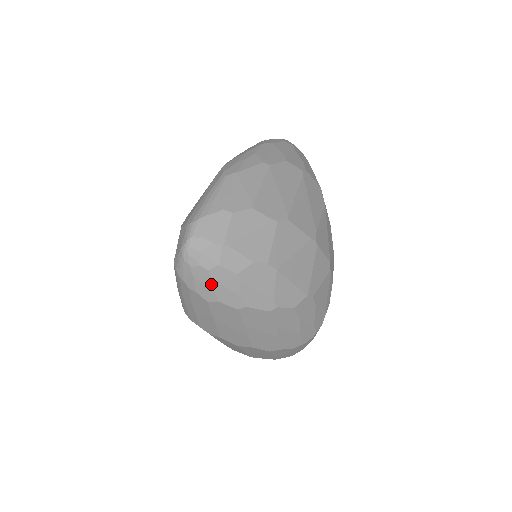
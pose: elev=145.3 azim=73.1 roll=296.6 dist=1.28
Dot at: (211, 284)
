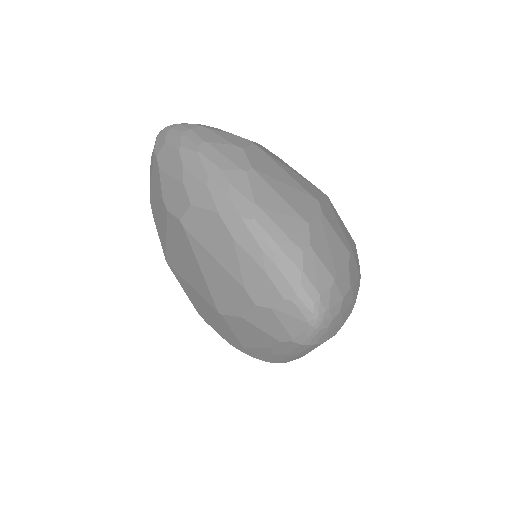
Dot at: (341, 320)
